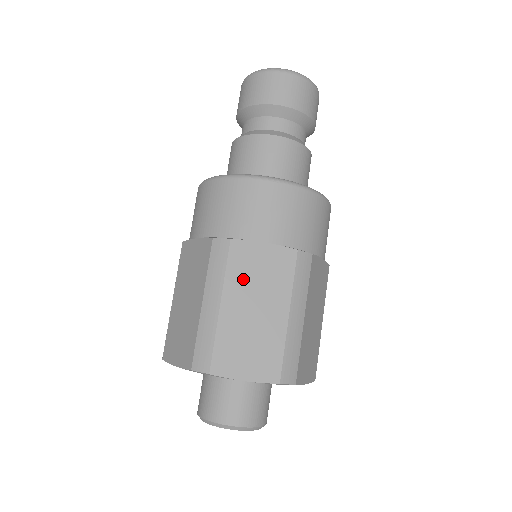
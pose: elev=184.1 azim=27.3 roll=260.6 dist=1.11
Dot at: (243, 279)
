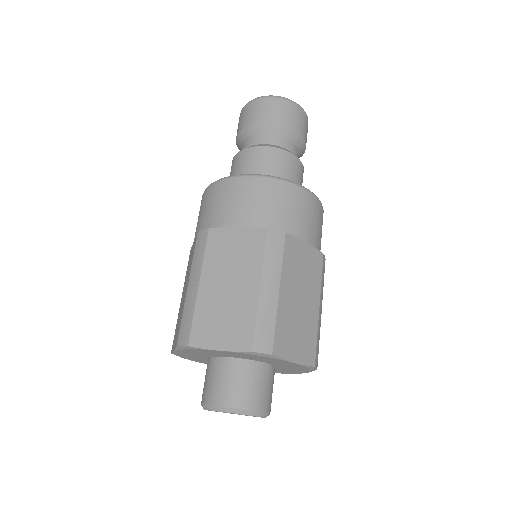
Dot at: (293, 270)
